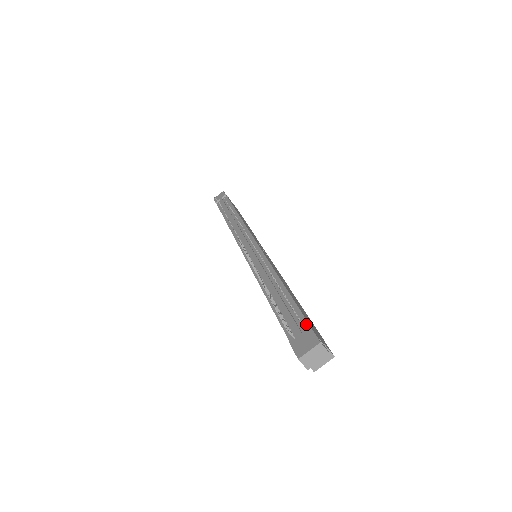
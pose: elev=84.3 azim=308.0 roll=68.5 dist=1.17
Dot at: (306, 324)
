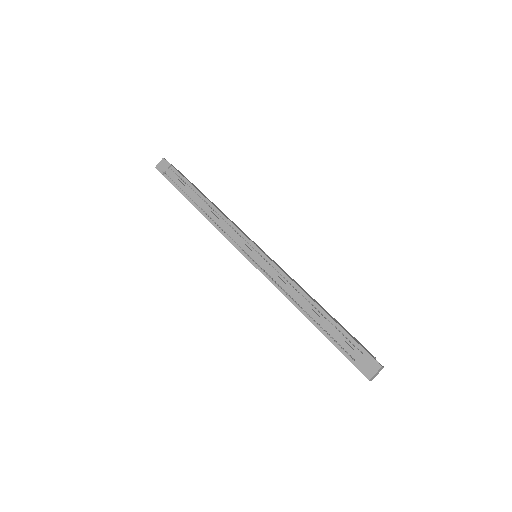
Dot at: (360, 347)
